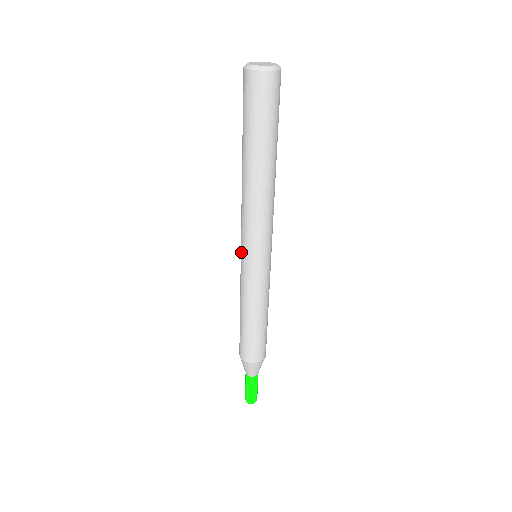
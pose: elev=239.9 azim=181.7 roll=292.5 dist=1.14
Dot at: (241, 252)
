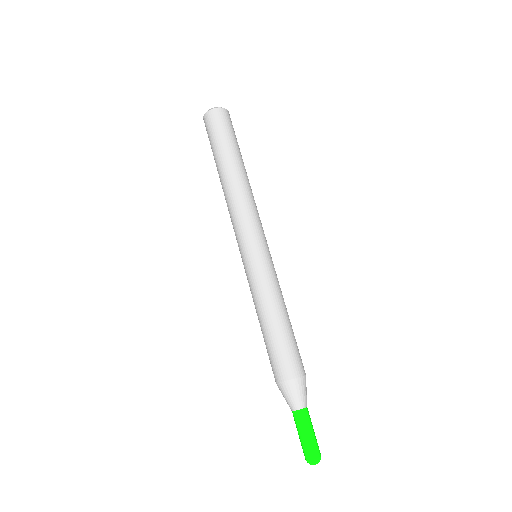
Dot at: occluded
